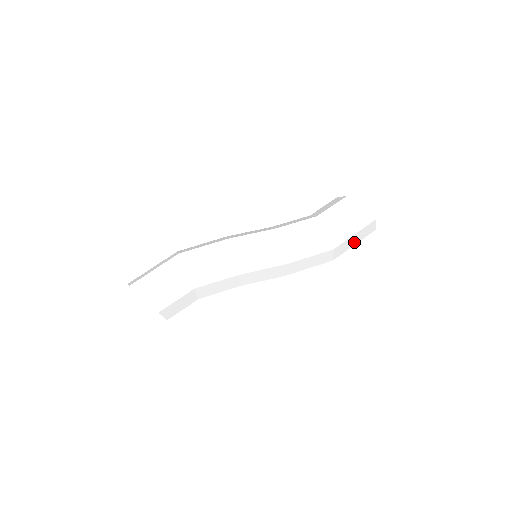
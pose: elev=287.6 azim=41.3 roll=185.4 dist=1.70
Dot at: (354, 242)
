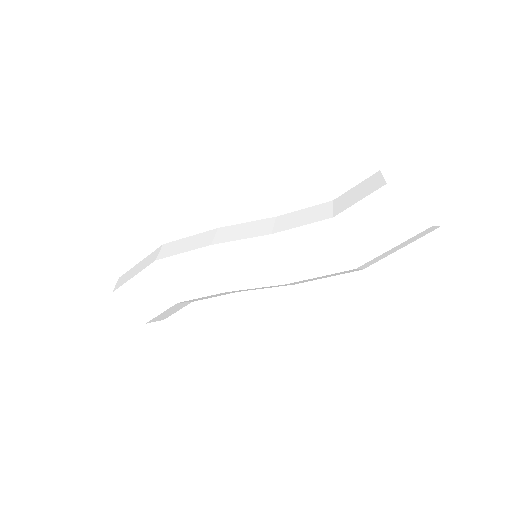
Dot at: (397, 248)
